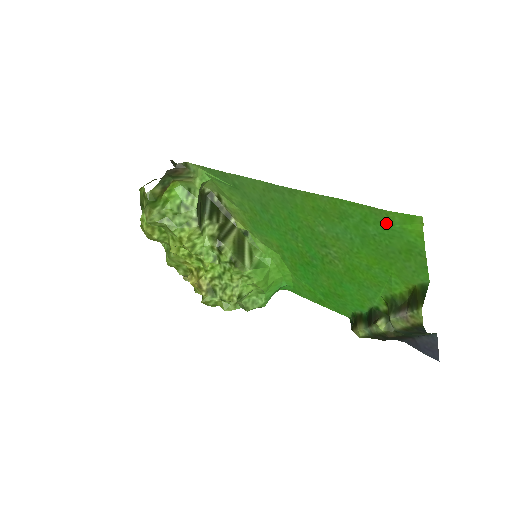
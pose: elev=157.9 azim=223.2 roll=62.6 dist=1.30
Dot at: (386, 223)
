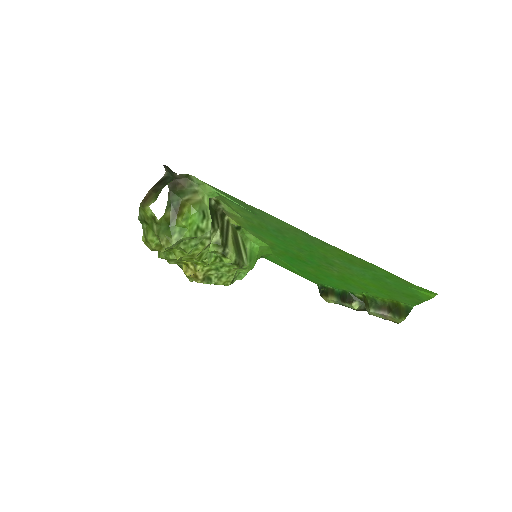
Dot at: (406, 285)
